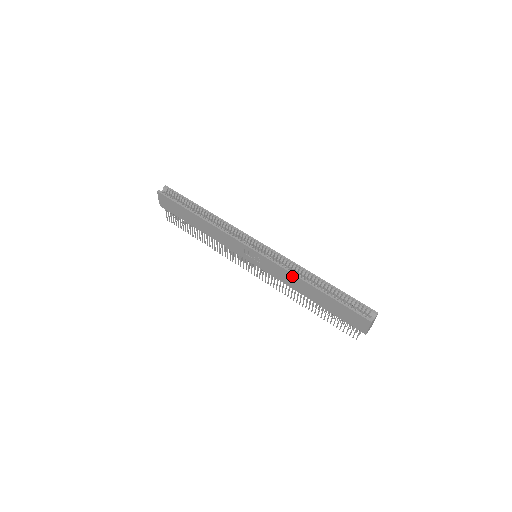
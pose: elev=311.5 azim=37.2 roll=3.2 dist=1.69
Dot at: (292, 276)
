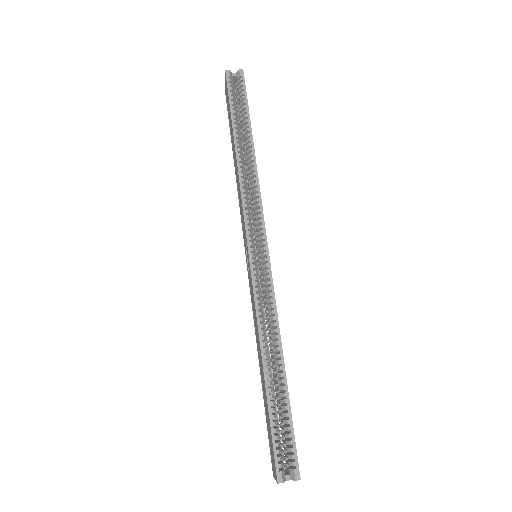
Dot at: (257, 327)
